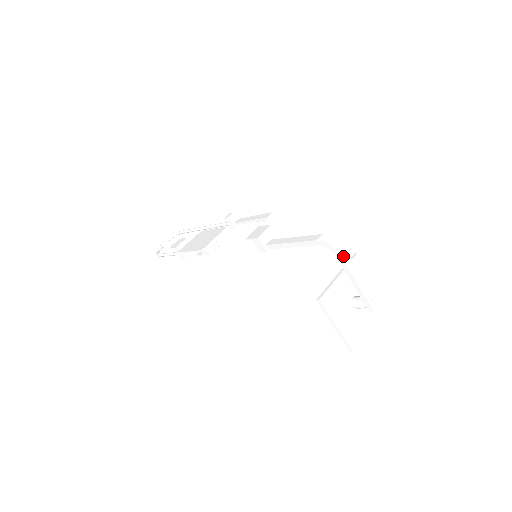
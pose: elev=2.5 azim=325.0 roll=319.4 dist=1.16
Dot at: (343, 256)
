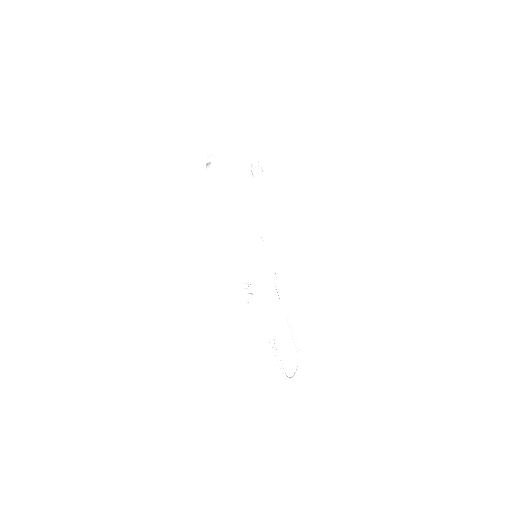
Dot at: (212, 157)
